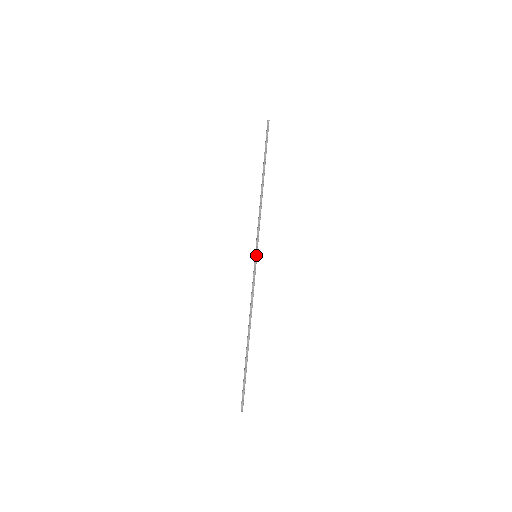
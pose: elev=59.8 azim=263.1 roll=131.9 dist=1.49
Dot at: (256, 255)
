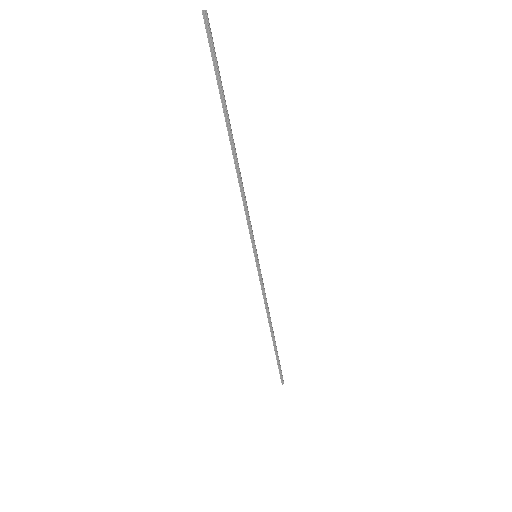
Dot at: (256, 256)
